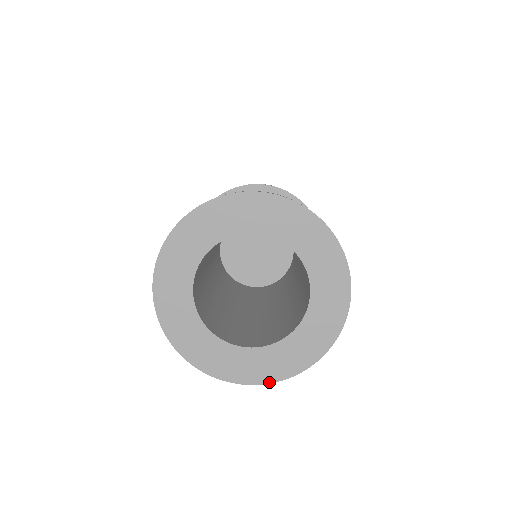
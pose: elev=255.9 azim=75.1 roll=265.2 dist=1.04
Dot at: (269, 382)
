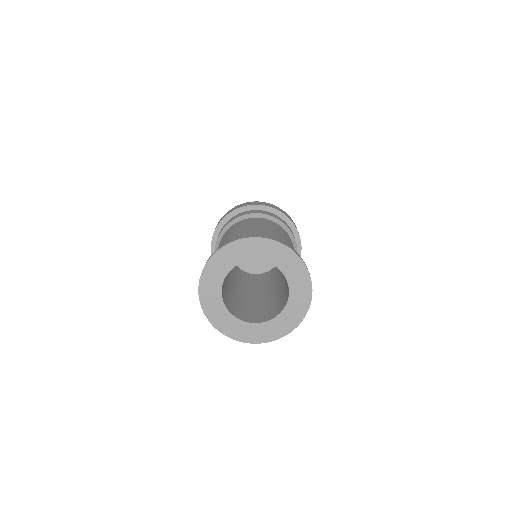
Dot at: occluded
